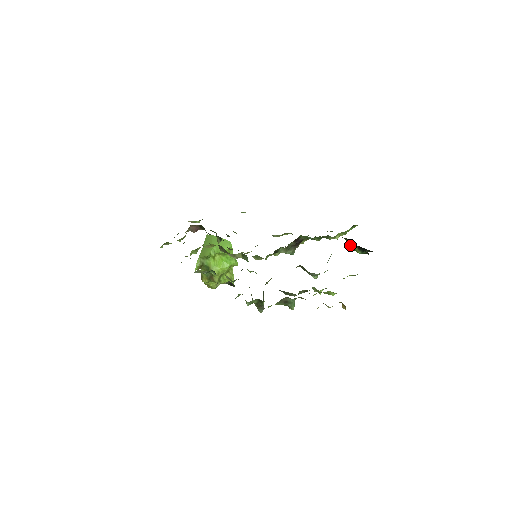
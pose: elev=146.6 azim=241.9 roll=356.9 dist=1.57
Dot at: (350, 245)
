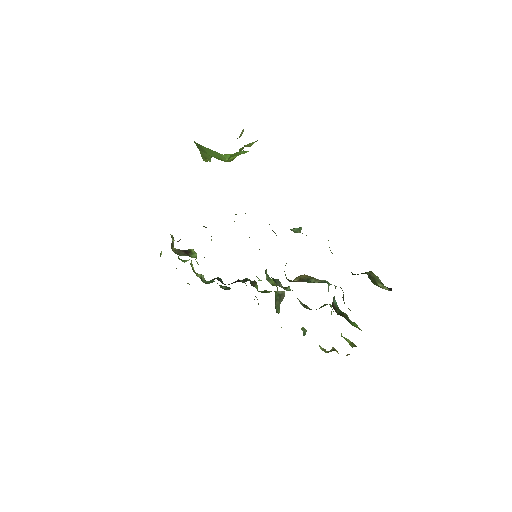
Dot at: occluded
